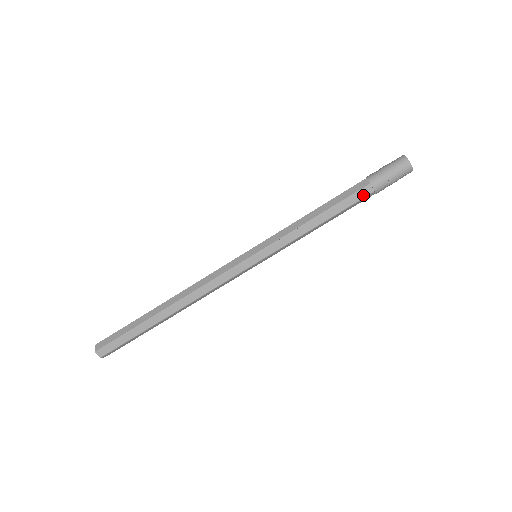
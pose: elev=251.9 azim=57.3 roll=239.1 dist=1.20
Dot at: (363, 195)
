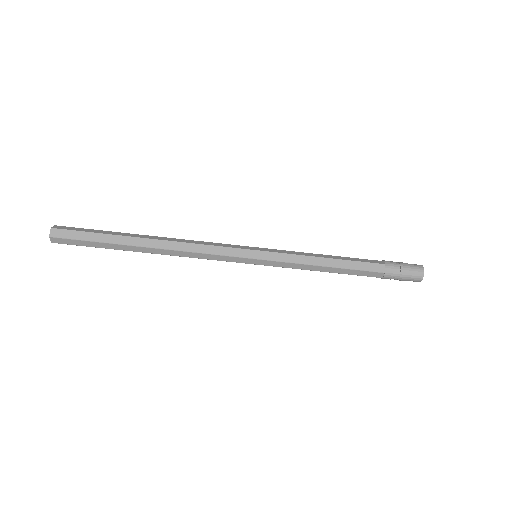
Dot at: (372, 275)
